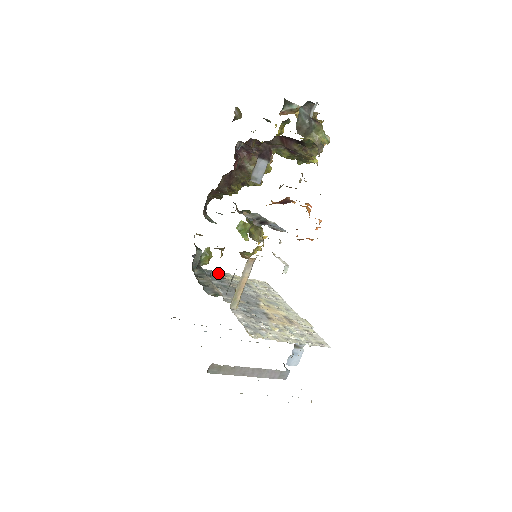
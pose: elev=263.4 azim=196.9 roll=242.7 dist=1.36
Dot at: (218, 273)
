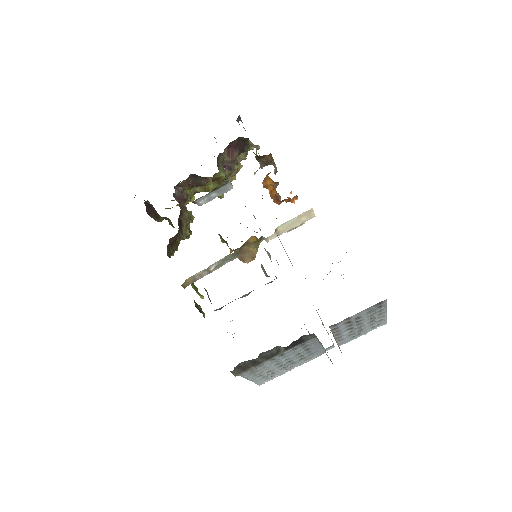
Dot at: occluded
